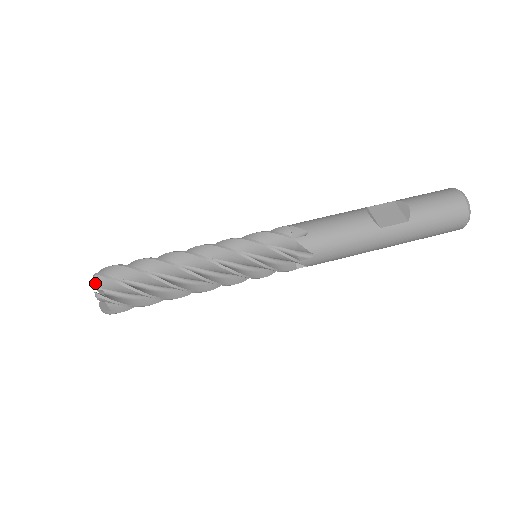
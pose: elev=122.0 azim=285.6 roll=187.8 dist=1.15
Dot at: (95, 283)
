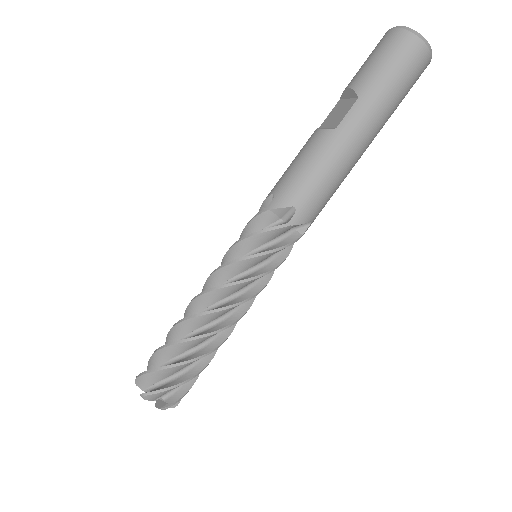
Dot at: occluded
